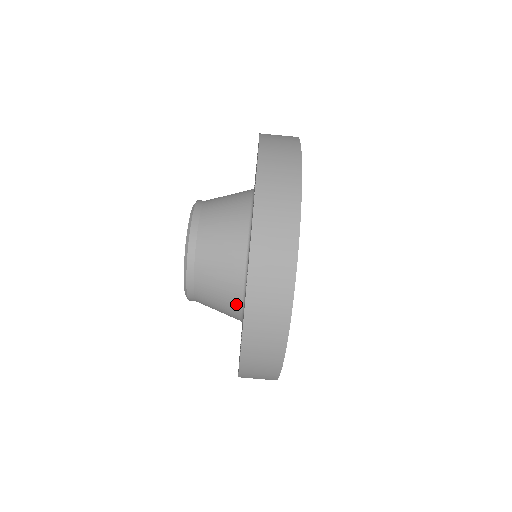
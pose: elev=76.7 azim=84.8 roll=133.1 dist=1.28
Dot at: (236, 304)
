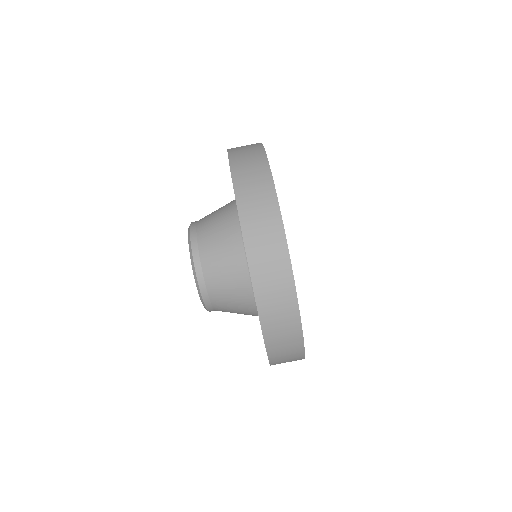
Dot at: (237, 243)
